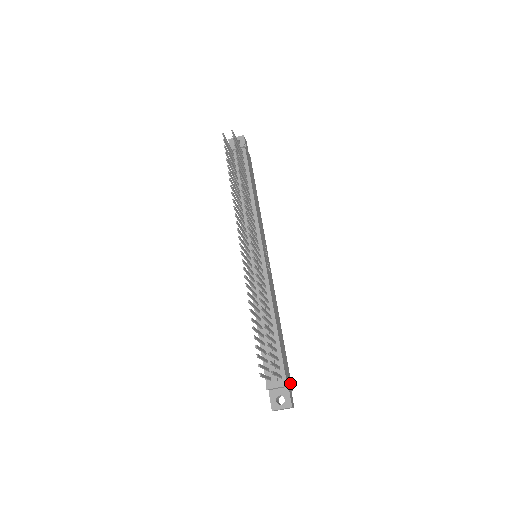
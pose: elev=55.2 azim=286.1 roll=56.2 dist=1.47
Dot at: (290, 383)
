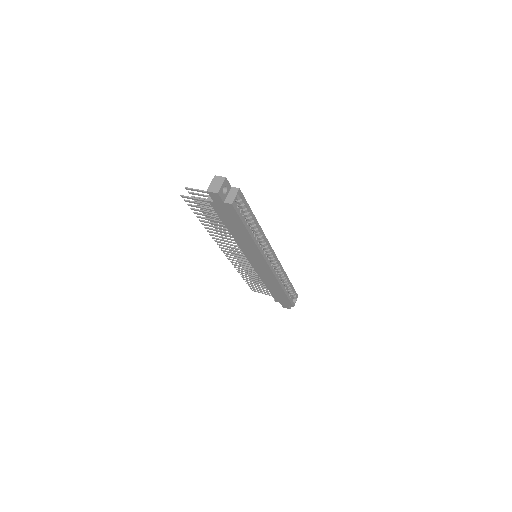
Dot at: occluded
